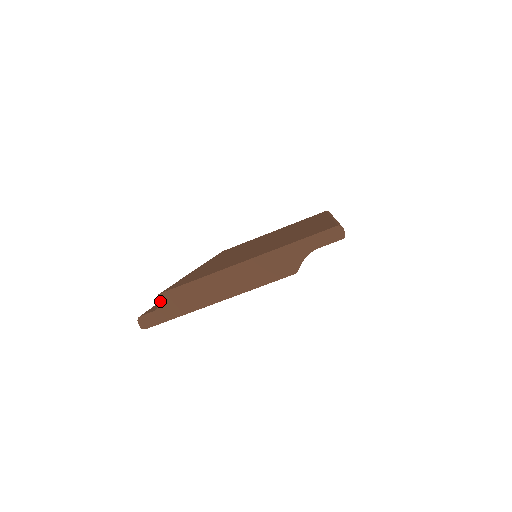
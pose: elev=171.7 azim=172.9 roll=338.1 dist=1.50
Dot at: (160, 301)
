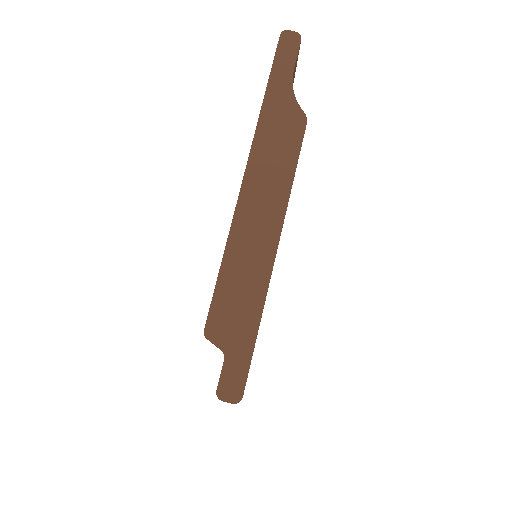
Dot at: (215, 338)
